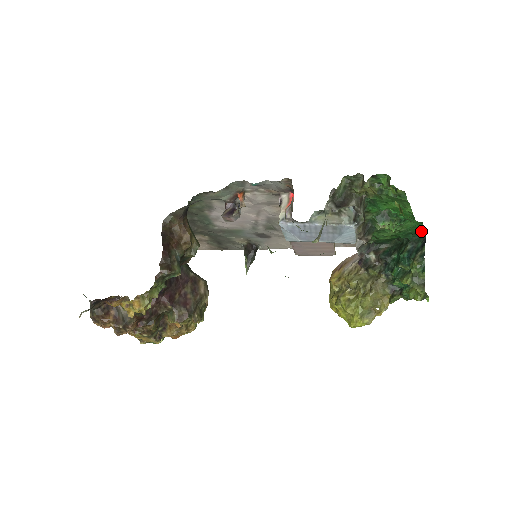
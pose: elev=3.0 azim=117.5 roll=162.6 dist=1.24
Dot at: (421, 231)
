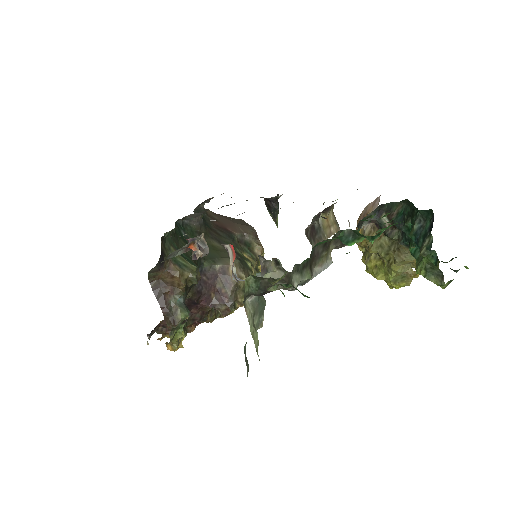
Dot at: occluded
